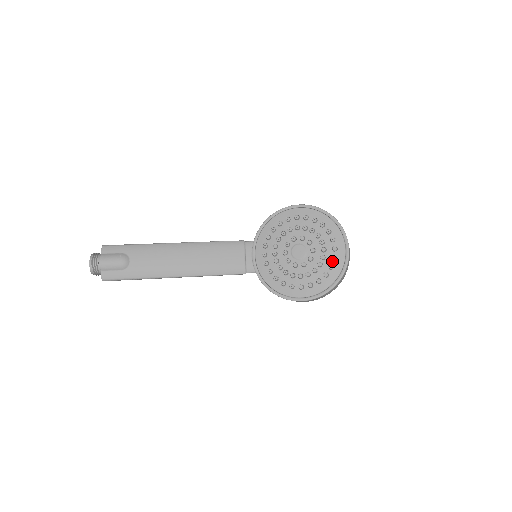
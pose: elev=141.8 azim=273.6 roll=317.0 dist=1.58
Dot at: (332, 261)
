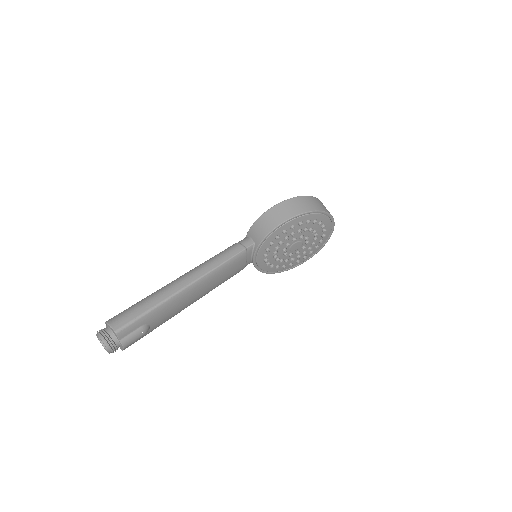
Dot at: (319, 243)
